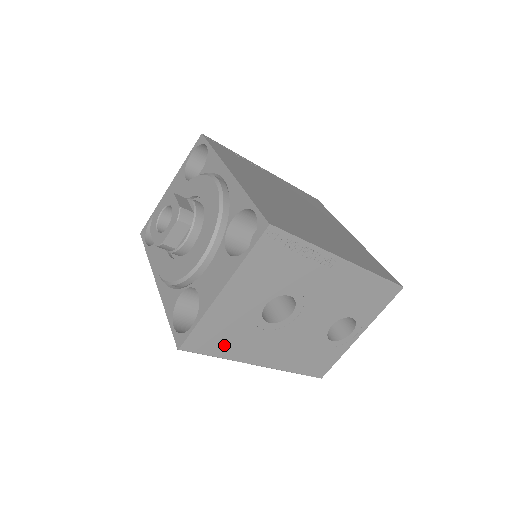
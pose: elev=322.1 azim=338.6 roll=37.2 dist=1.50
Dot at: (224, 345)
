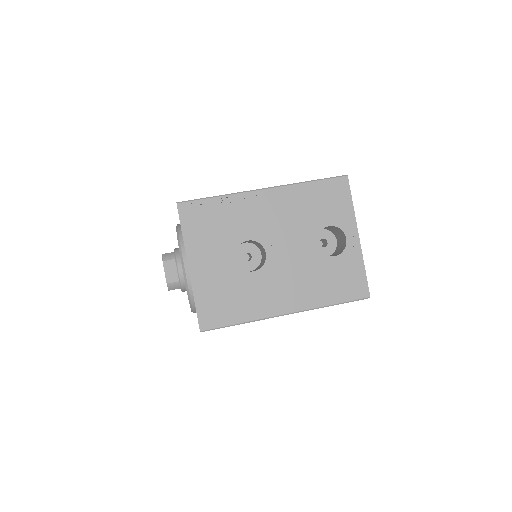
Dot at: (235, 310)
